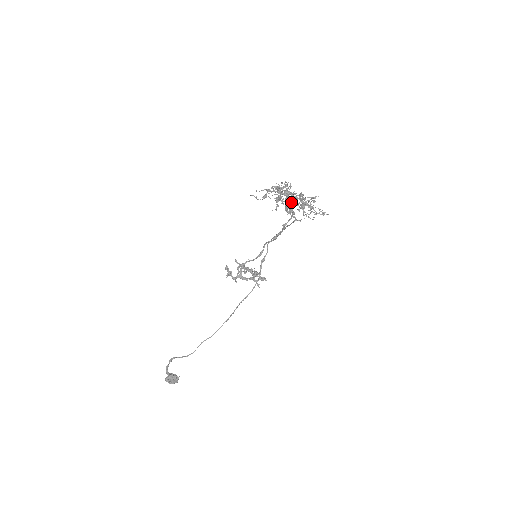
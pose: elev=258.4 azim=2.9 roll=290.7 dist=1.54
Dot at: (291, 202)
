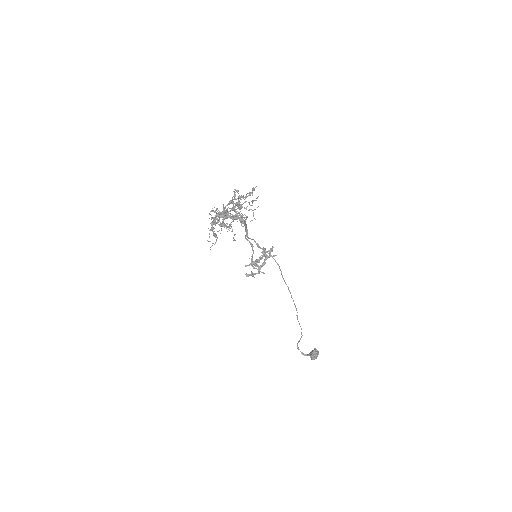
Dot at: occluded
